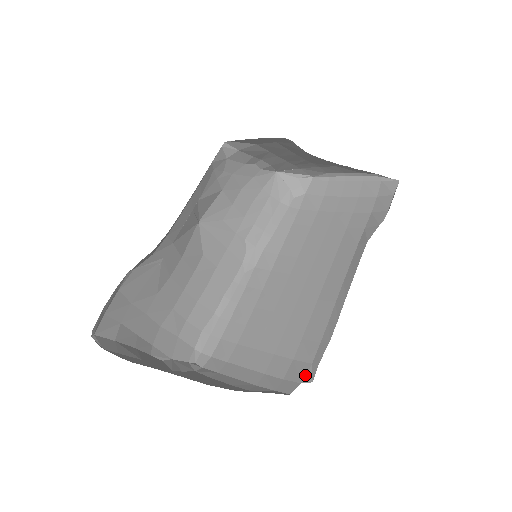
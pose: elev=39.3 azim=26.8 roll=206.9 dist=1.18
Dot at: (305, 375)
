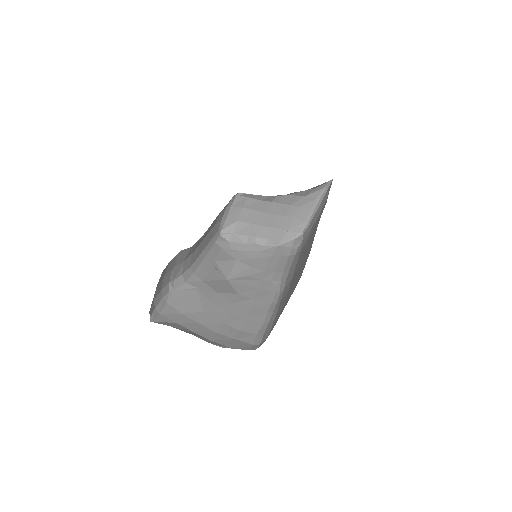
Dot at: occluded
